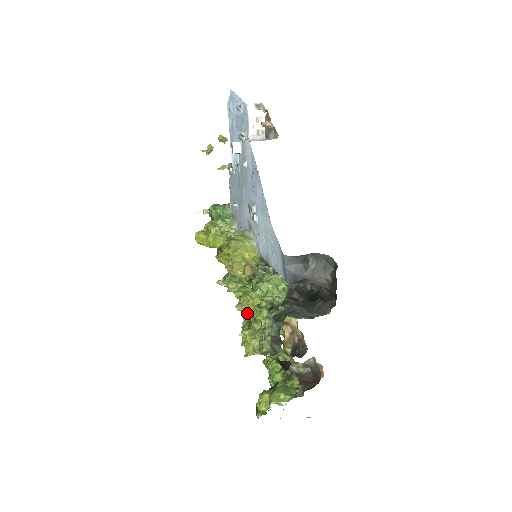
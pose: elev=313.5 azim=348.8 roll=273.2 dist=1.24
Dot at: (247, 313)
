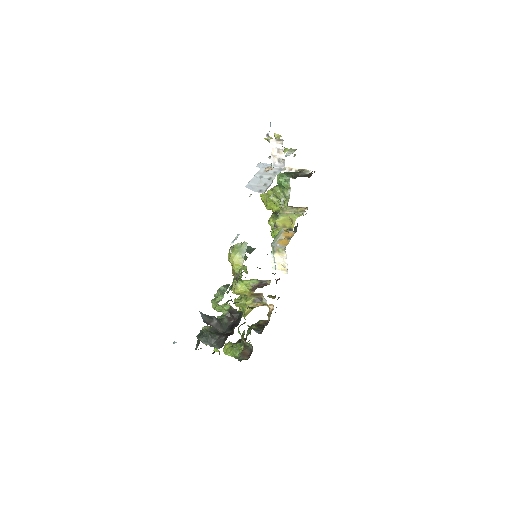
Dot at: occluded
